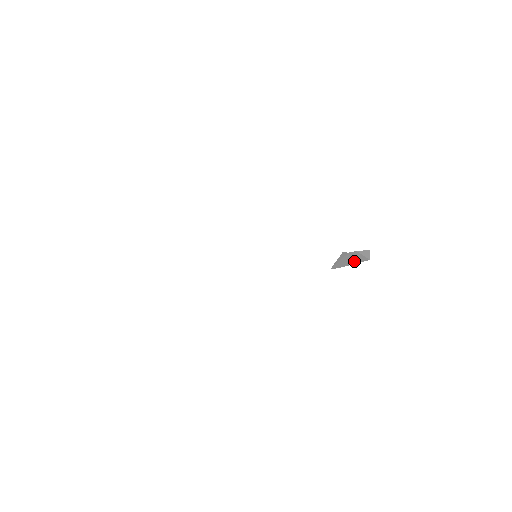
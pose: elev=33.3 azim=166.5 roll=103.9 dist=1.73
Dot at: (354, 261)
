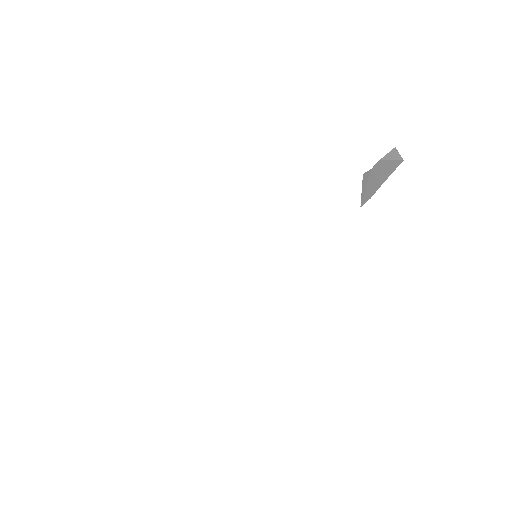
Dot at: (384, 176)
